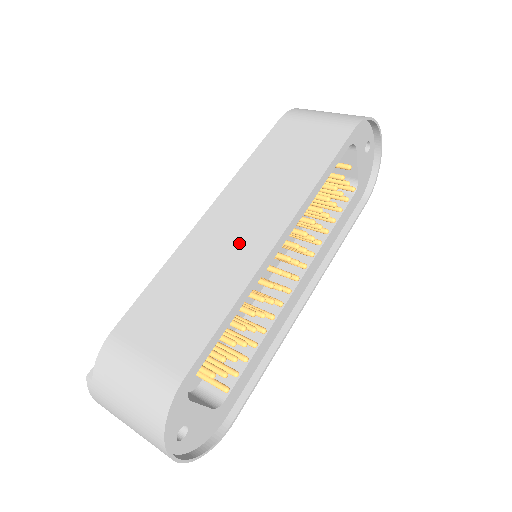
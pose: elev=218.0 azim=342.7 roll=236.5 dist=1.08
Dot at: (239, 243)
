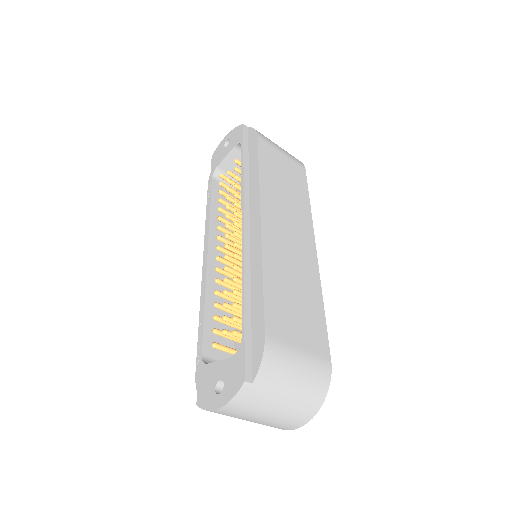
Dot at: (299, 253)
